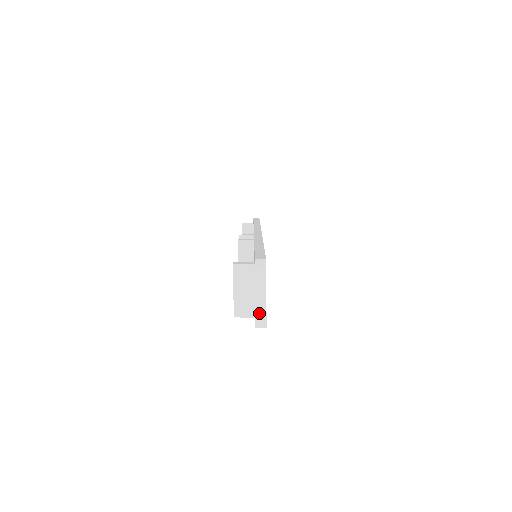
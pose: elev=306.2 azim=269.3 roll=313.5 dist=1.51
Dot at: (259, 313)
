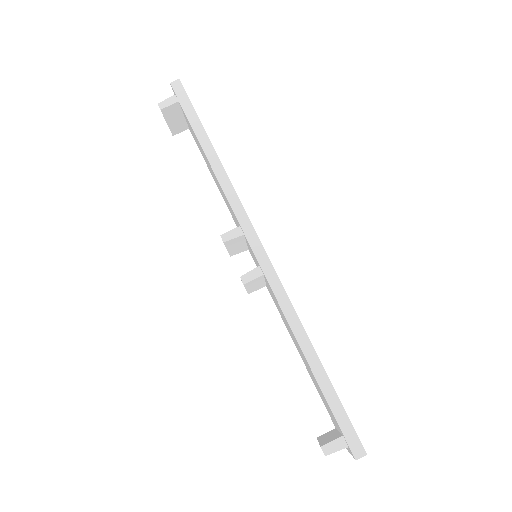
Dot at: occluded
